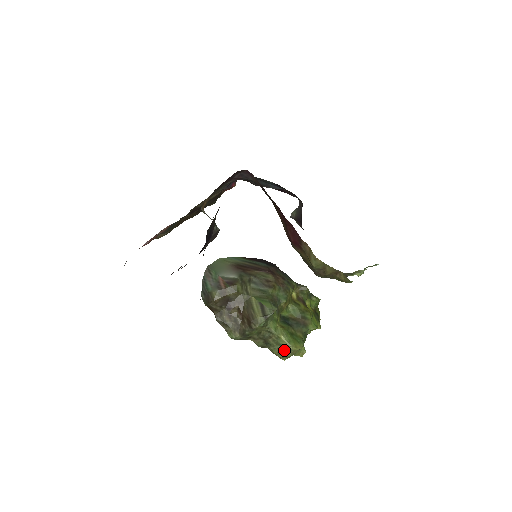
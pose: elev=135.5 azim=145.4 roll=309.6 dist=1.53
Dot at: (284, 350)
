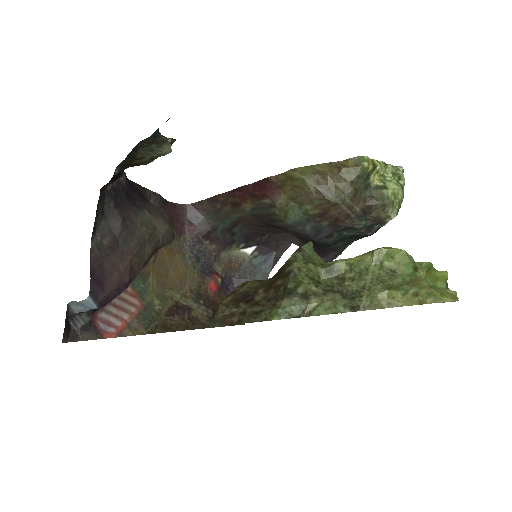
Dot at: (384, 277)
